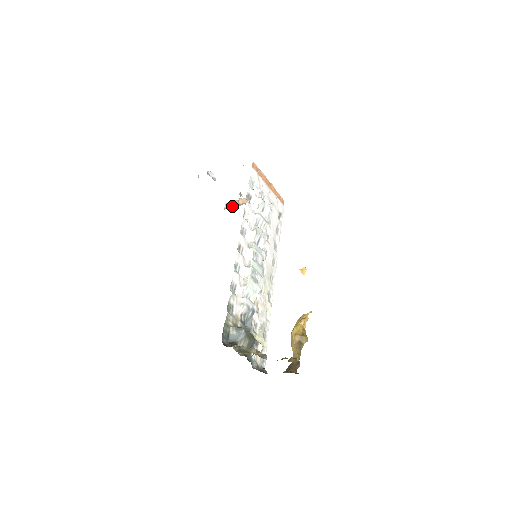
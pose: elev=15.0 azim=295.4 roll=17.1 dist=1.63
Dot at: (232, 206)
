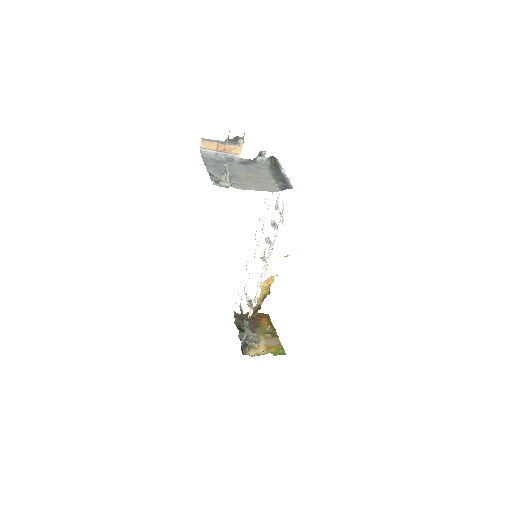
Dot at: (213, 150)
